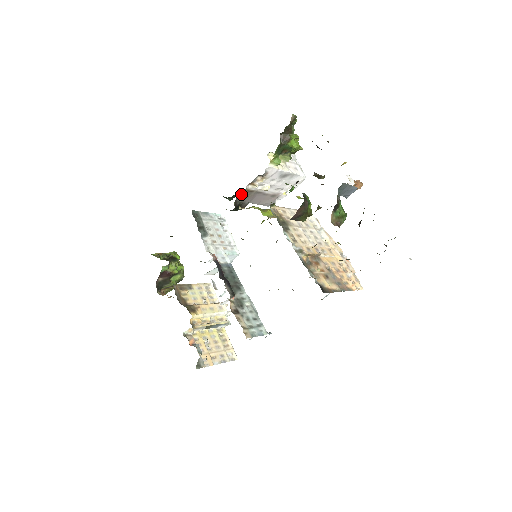
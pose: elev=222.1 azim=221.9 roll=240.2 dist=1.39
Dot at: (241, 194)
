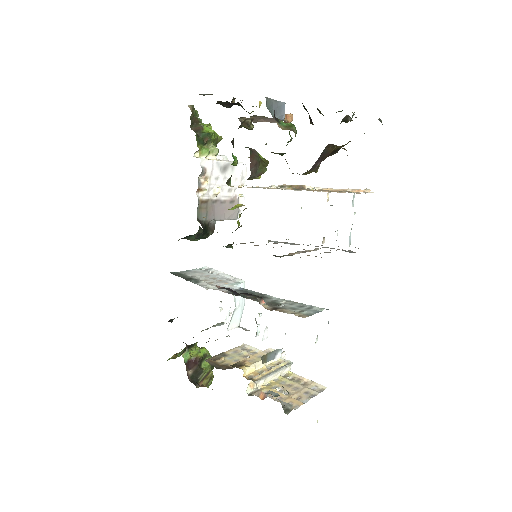
Dot at: (198, 209)
